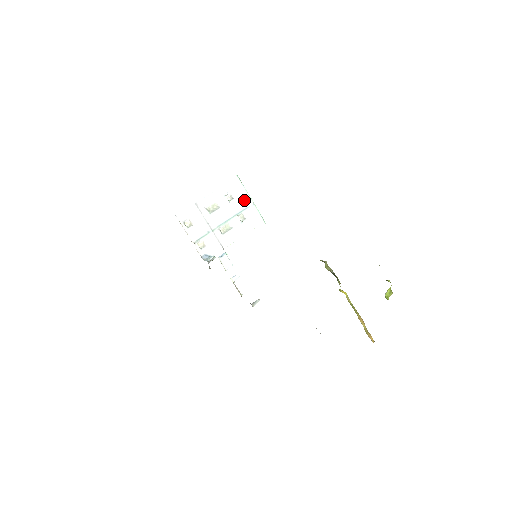
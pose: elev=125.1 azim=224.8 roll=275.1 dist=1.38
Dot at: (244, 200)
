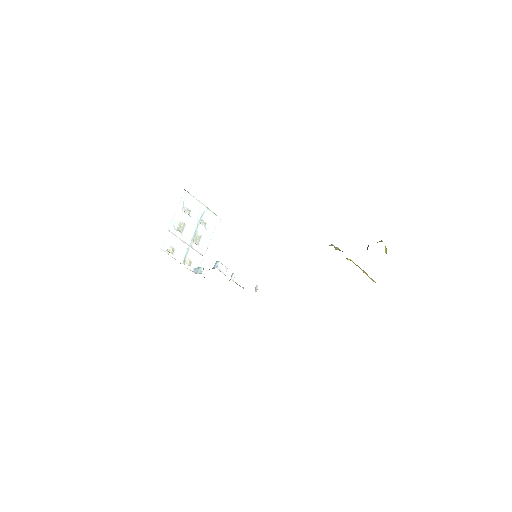
Dot at: (199, 208)
